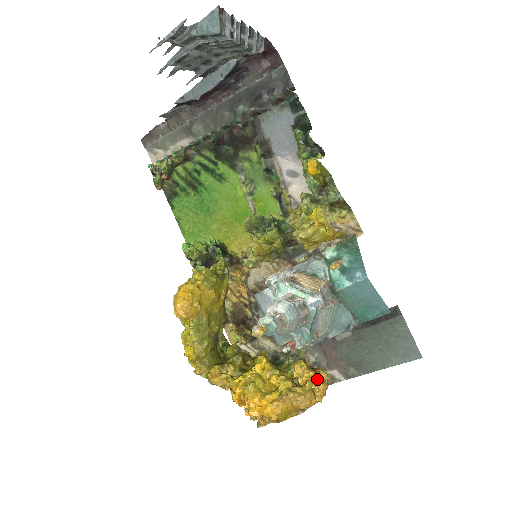
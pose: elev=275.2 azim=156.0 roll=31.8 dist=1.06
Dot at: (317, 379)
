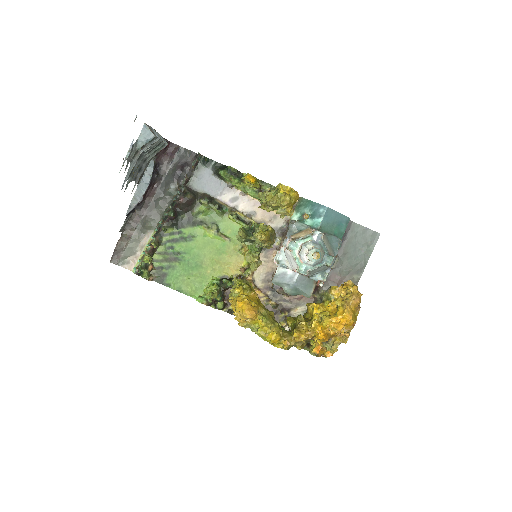
Dot at: (349, 286)
